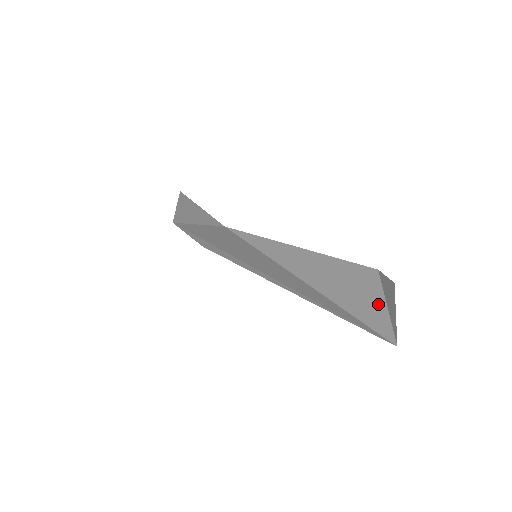
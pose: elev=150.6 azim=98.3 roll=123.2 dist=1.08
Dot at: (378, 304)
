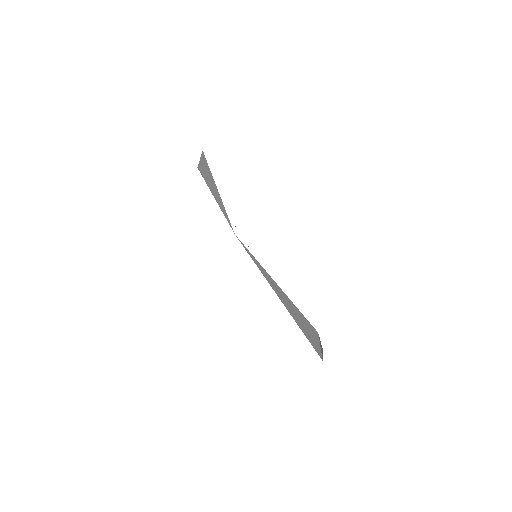
Dot at: (316, 342)
